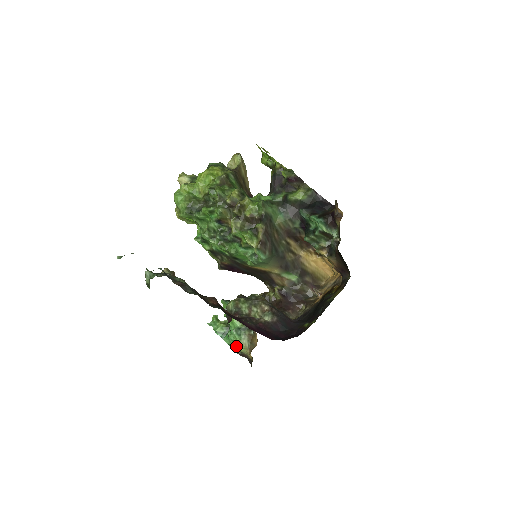
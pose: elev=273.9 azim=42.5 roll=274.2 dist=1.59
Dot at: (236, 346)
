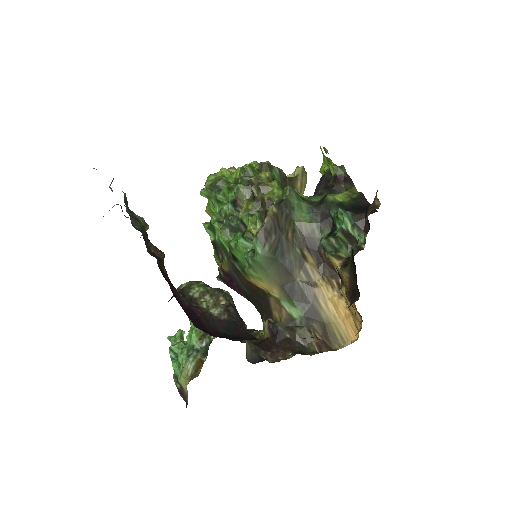
Dot at: (179, 373)
